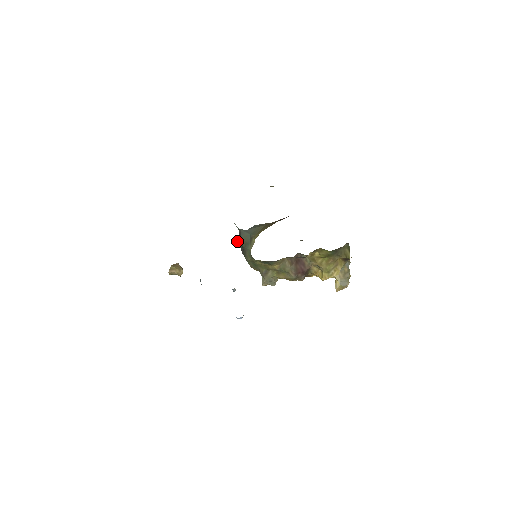
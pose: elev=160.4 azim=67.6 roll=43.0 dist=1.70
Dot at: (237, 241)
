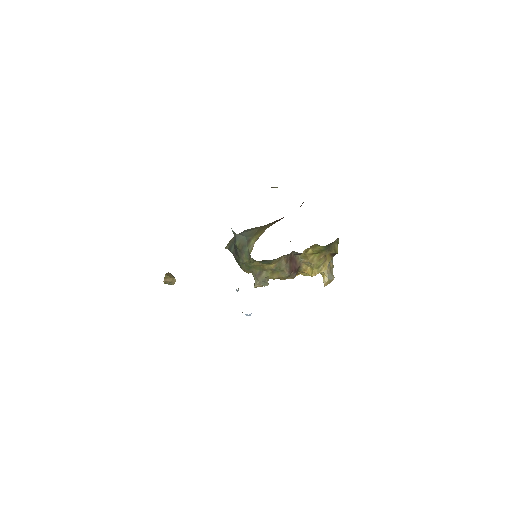
Dot at: (226, 247)
